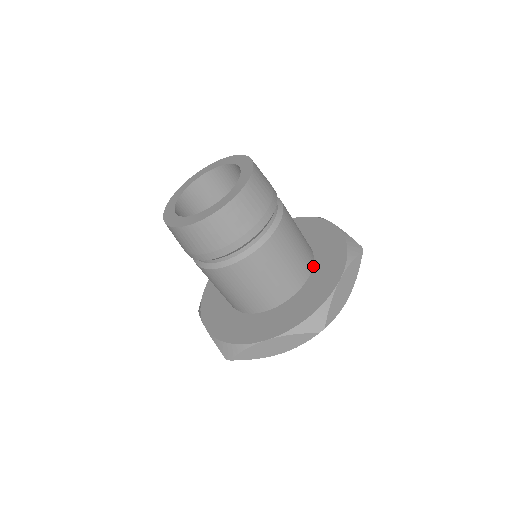
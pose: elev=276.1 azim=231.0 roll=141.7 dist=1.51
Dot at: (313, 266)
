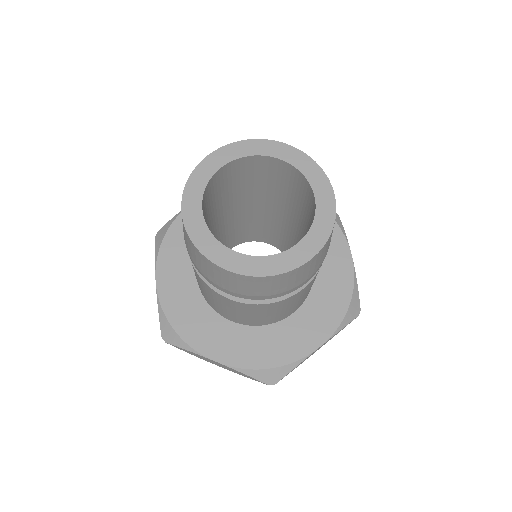
Dot at: occluded
